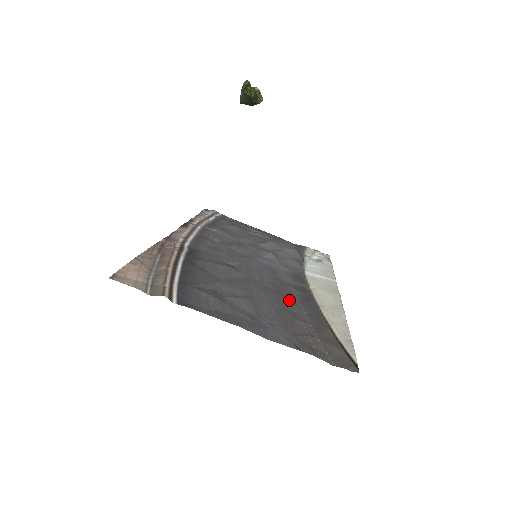
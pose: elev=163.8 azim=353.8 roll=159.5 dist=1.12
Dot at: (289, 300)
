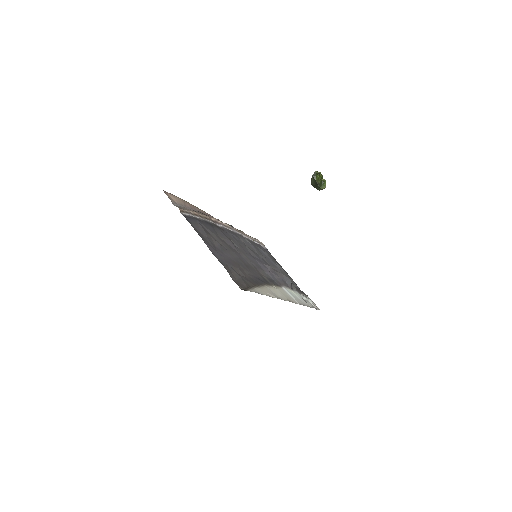
Dot at: (249, 270)
